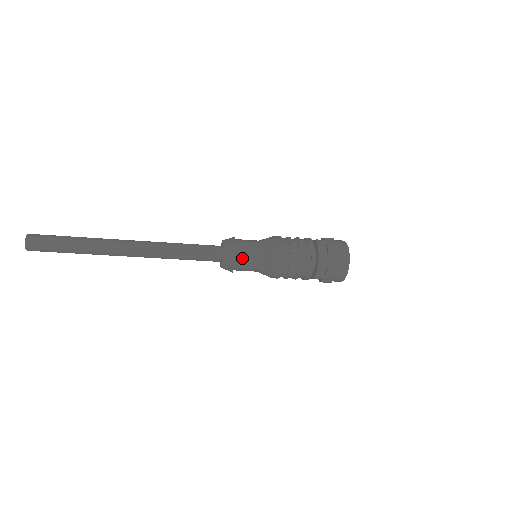
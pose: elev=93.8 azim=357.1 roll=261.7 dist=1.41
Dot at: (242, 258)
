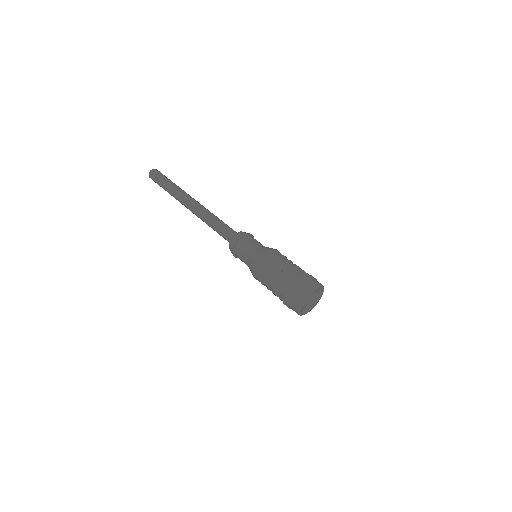
Dot at: (238, 254)
